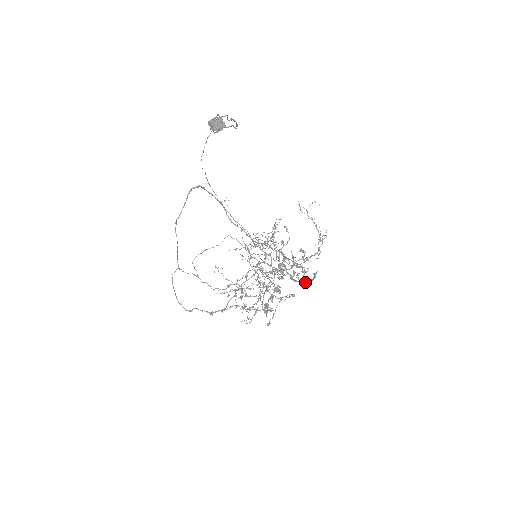
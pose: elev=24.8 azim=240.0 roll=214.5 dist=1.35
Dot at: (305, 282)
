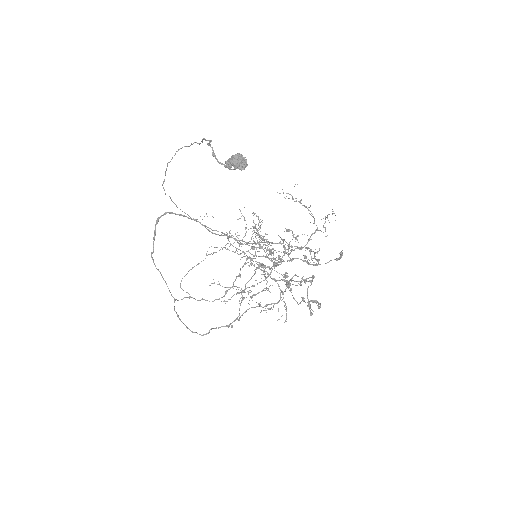
Dot at: occluded
